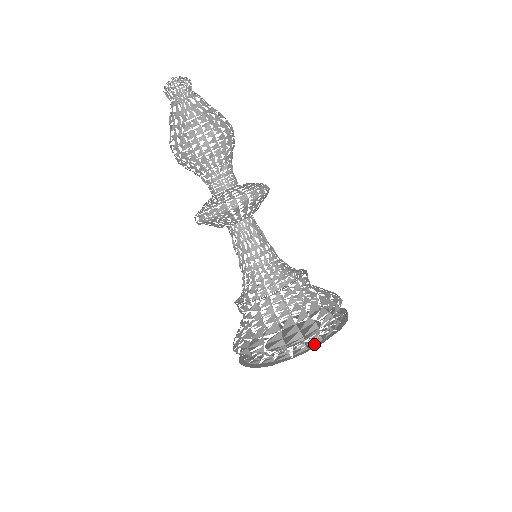
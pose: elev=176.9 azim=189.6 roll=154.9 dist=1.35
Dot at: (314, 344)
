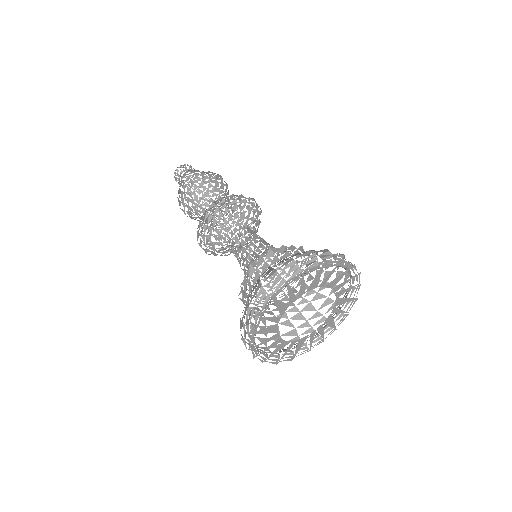
Dot at: (295, 279)
